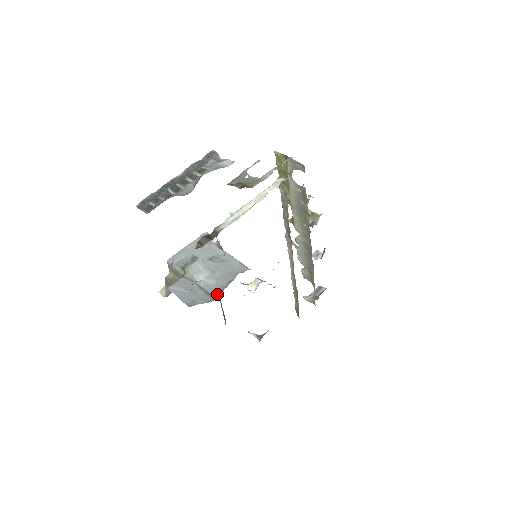
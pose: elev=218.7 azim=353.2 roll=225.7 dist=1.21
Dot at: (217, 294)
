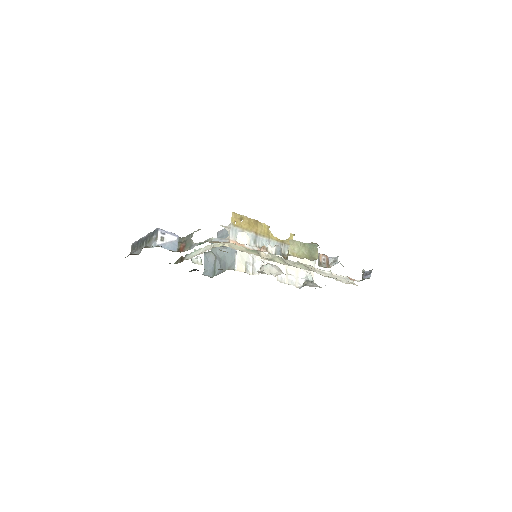
Dot at: (216, 274)
